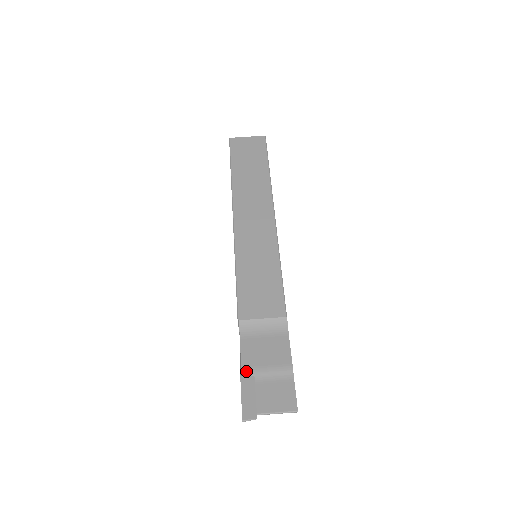
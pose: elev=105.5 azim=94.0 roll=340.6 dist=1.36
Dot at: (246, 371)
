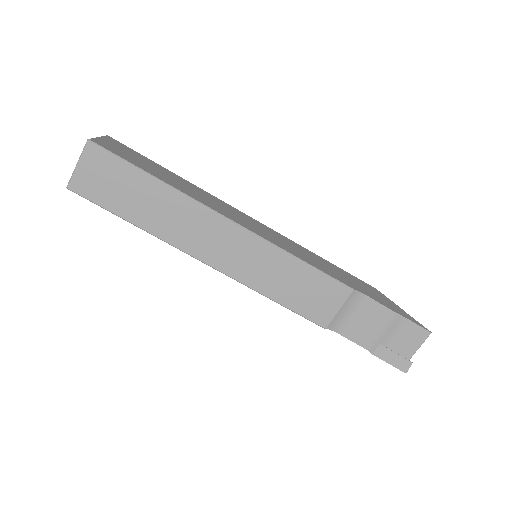
Dot at: (372, 348)
